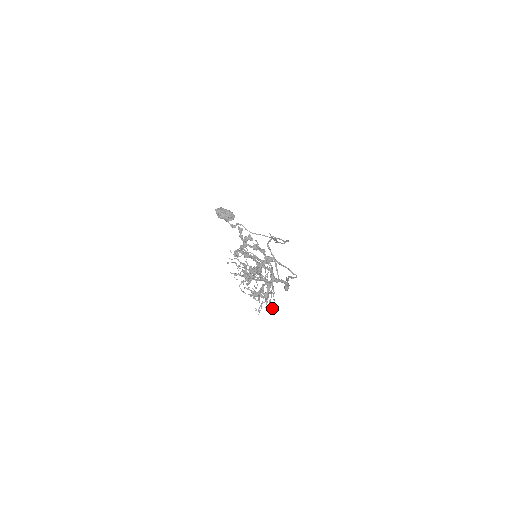
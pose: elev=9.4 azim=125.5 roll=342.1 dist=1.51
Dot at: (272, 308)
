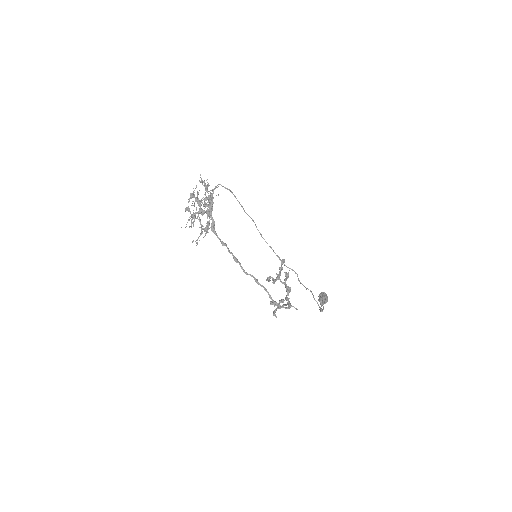
Dot at: occluded
